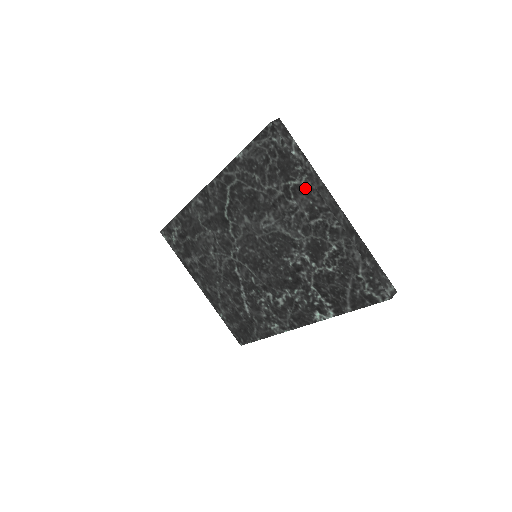
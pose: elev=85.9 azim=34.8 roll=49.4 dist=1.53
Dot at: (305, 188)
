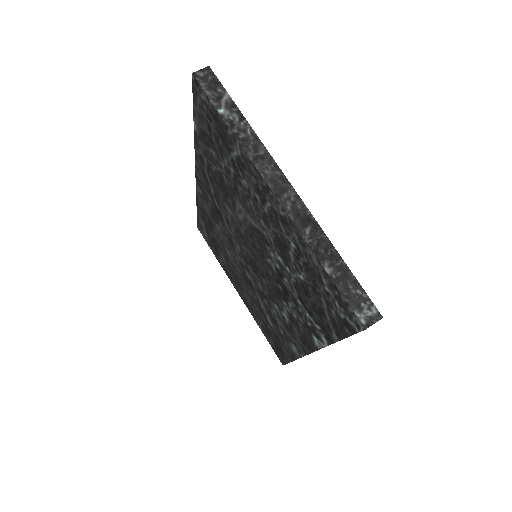
Dot at: (243, 160)
